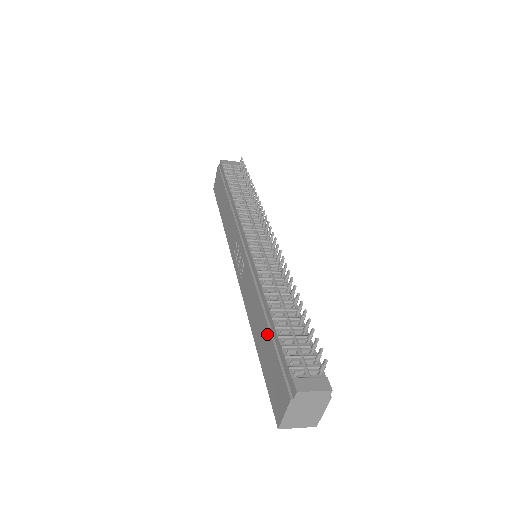
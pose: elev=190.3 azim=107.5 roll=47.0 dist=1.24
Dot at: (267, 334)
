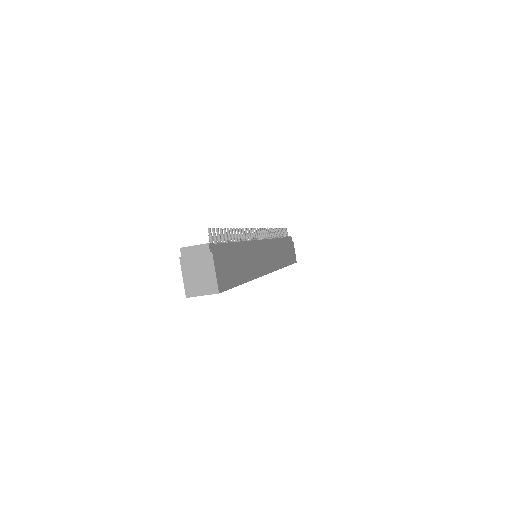
Dot at: occluded
